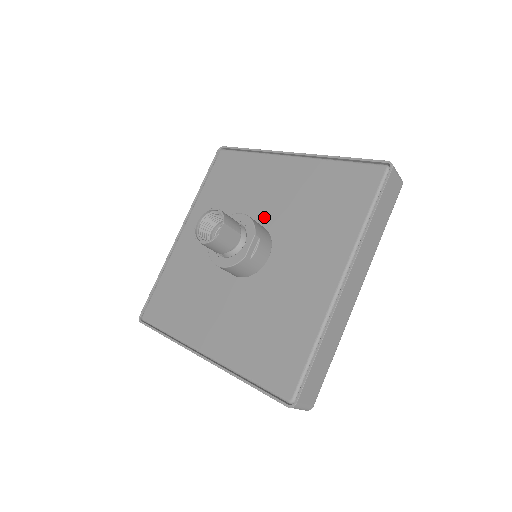
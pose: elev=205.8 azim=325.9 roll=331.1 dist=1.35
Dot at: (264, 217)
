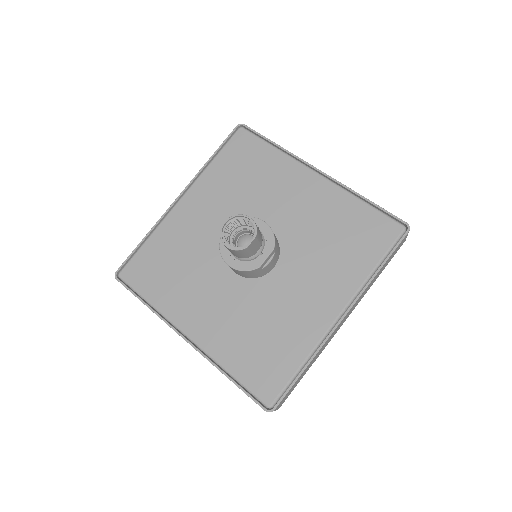
Dot at: (276, 224)
